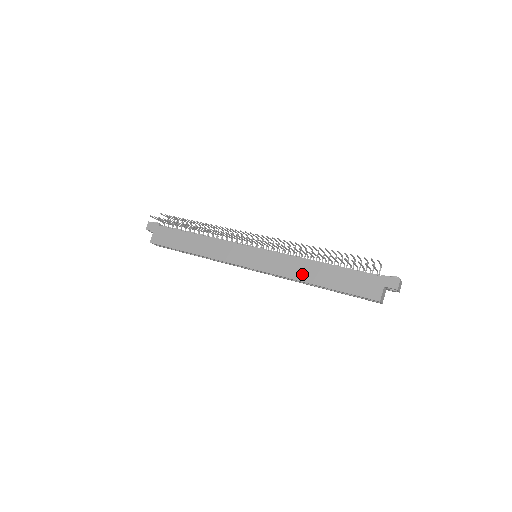
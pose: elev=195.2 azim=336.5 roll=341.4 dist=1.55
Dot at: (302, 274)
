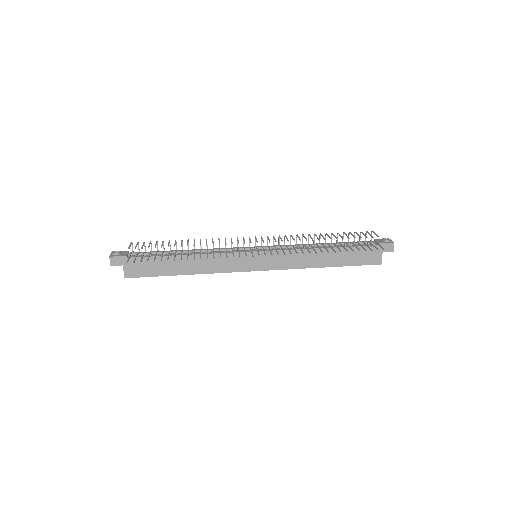
Dot at: (310, 262)
